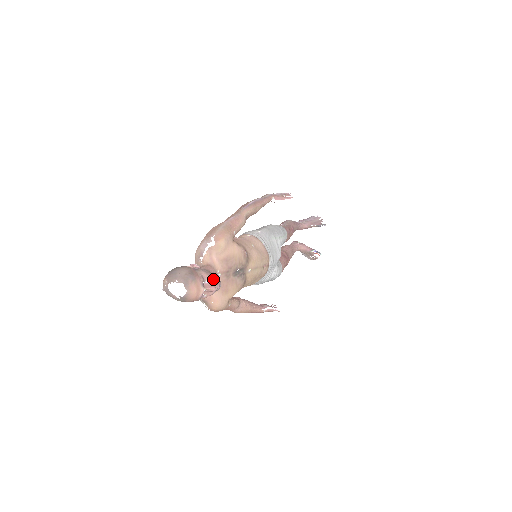
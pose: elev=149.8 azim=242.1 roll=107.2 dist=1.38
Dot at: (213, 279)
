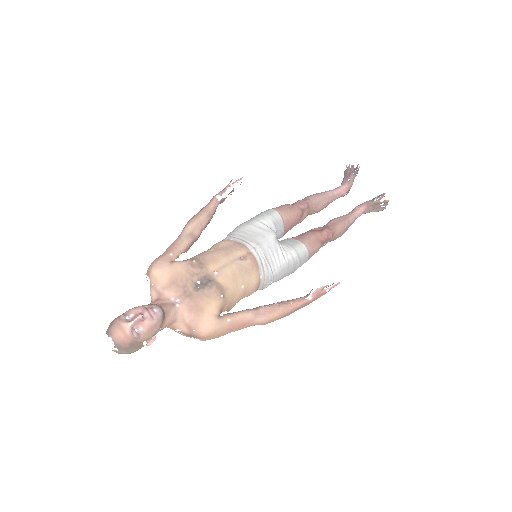
Dot at: (140, 309)
